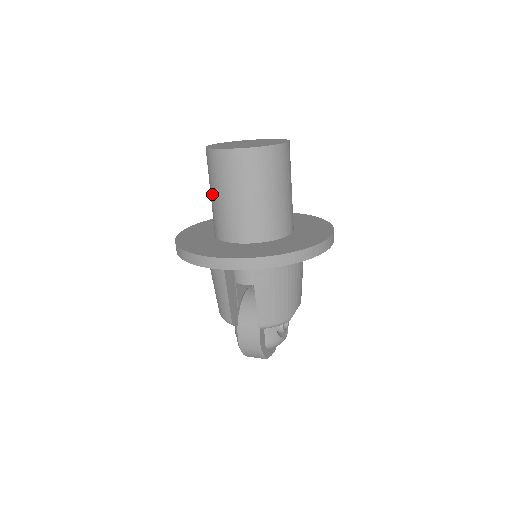
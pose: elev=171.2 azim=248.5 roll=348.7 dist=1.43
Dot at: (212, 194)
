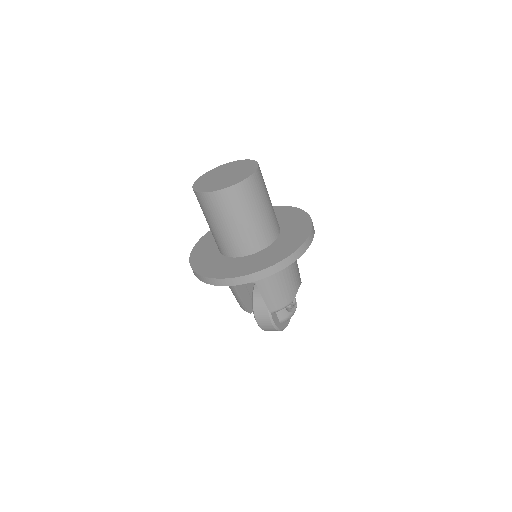
Dot at: (207, 222)
